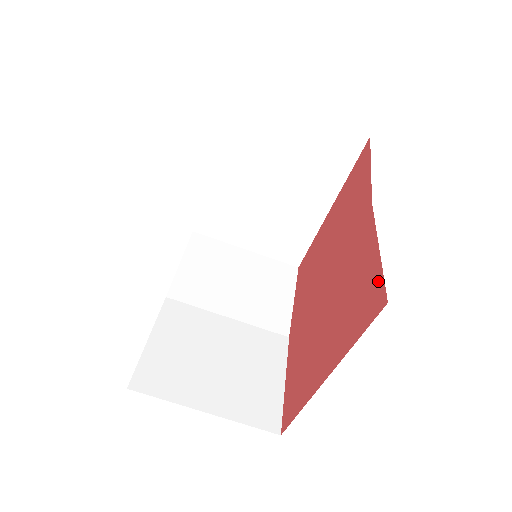
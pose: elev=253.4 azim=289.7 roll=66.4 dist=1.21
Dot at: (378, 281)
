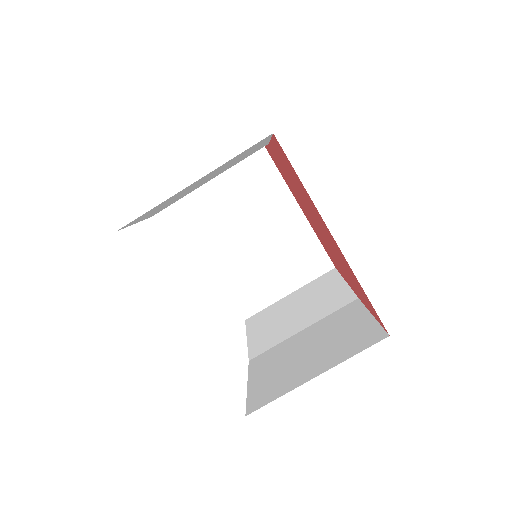
Dot at: (276, 144)
